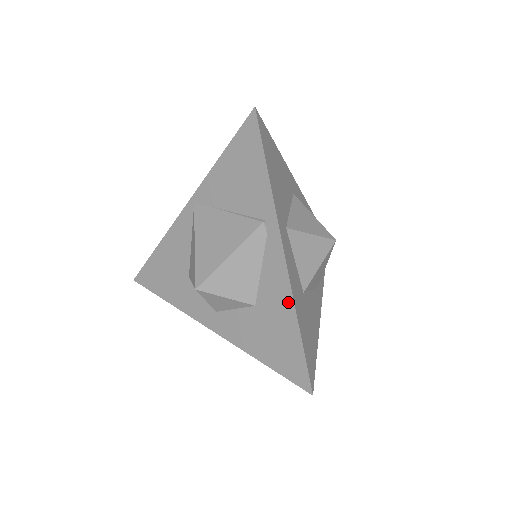
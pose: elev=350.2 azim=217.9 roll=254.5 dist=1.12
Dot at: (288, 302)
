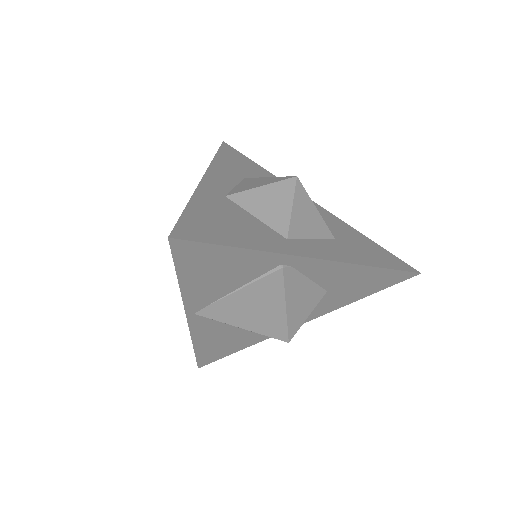
Dot at: (355, 269)
